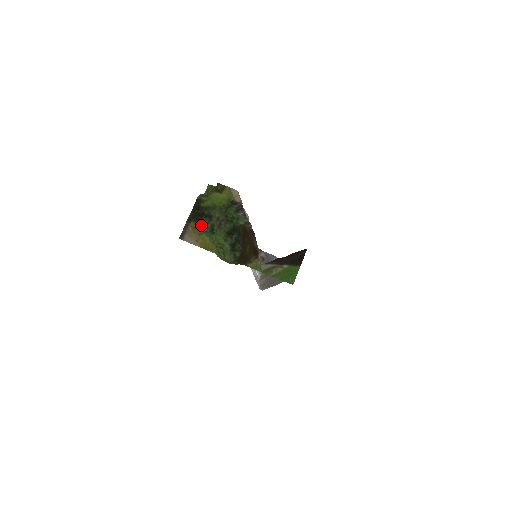
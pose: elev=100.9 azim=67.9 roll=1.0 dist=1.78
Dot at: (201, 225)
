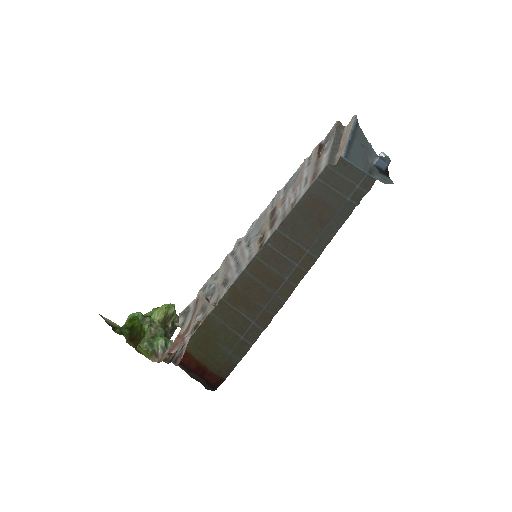
Dot at: occluded
